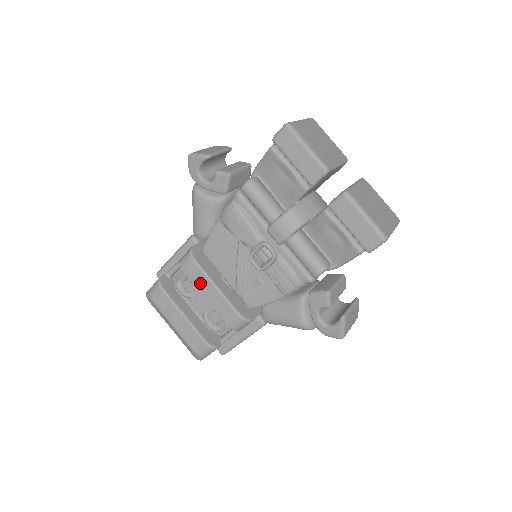
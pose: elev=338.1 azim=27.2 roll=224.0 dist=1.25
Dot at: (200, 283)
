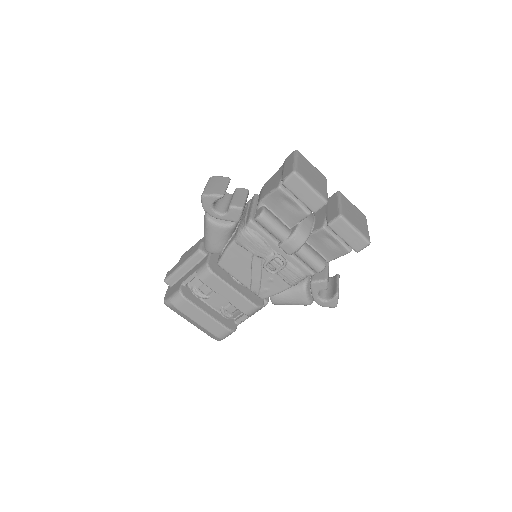
Dot at: (220, 289)
